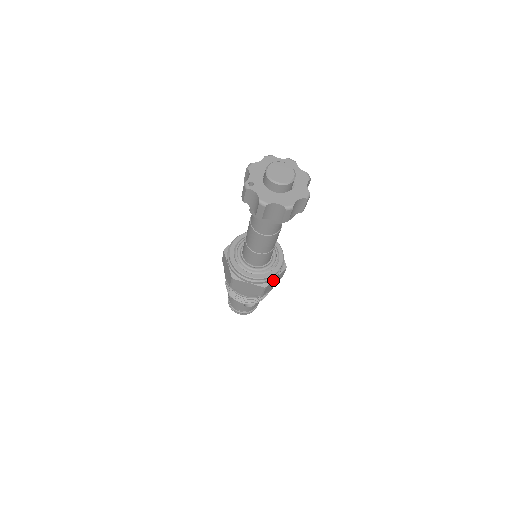
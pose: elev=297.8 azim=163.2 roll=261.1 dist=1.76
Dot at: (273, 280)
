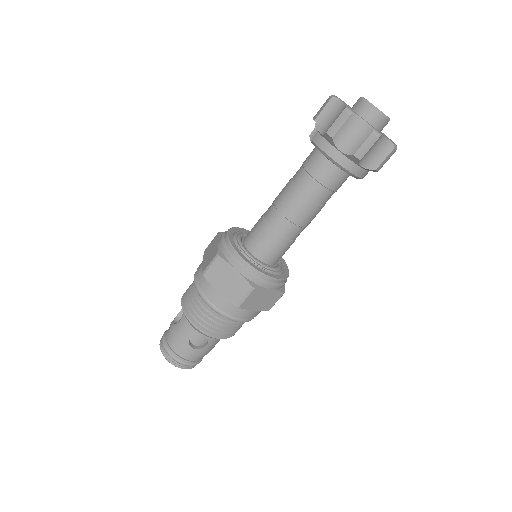
Dot at: (265, 290)
